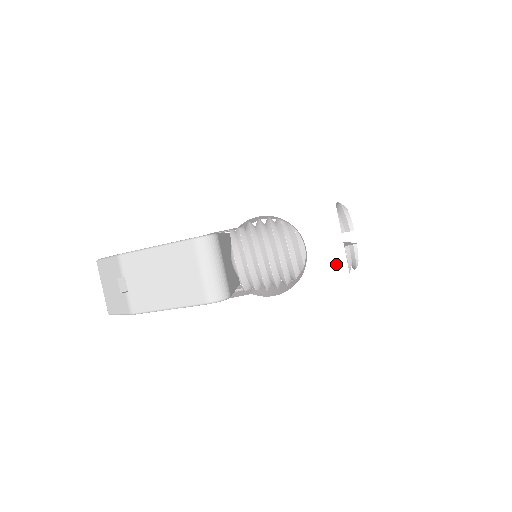
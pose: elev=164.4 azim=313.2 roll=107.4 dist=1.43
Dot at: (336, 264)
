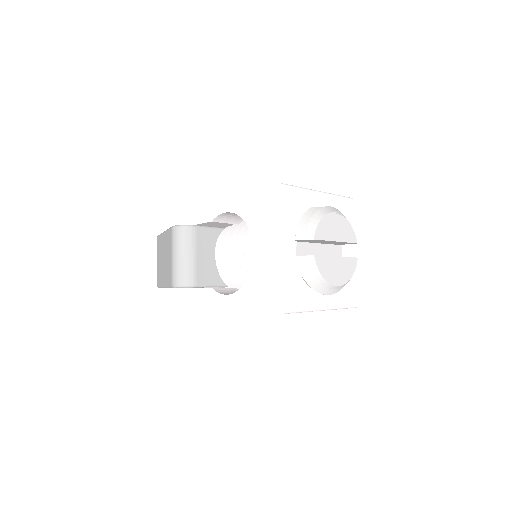
Dot at: (274, 273)
